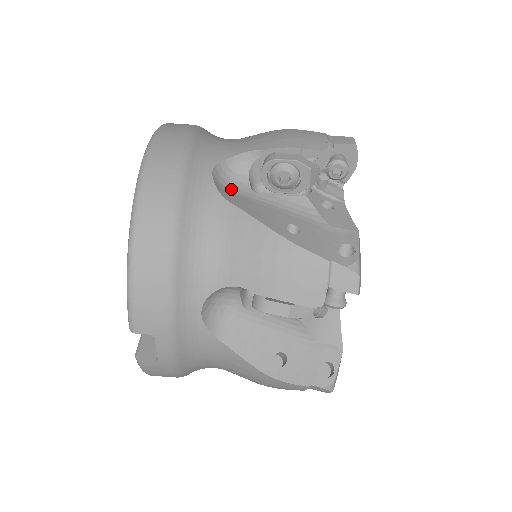
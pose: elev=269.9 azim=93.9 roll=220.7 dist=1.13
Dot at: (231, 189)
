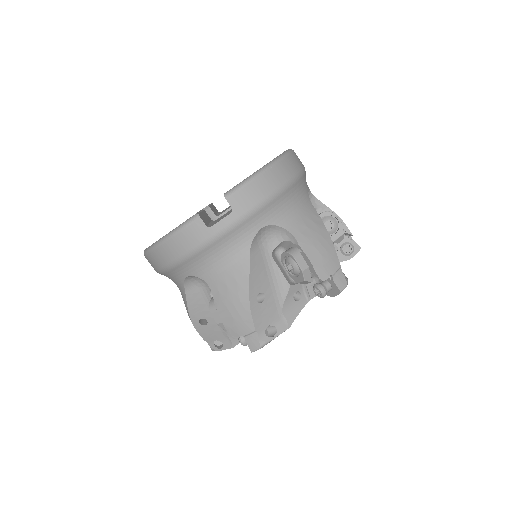
Dot at: occluded
